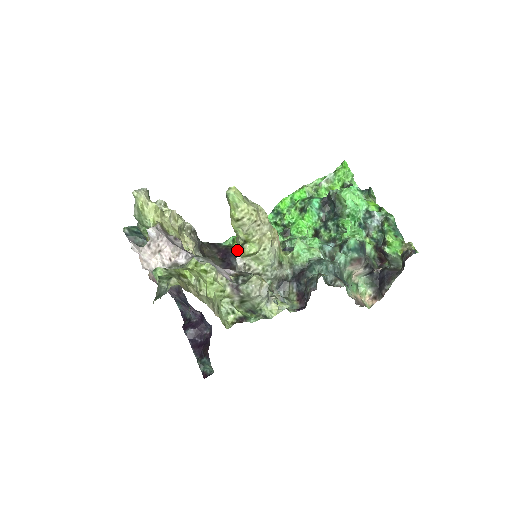
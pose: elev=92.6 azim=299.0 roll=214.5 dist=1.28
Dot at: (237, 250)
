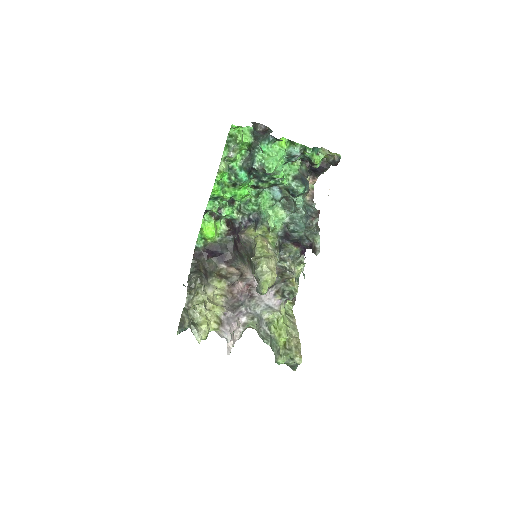
Dot at: occluded
